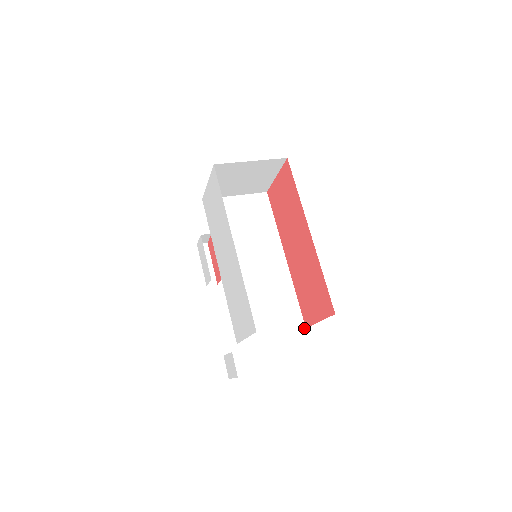
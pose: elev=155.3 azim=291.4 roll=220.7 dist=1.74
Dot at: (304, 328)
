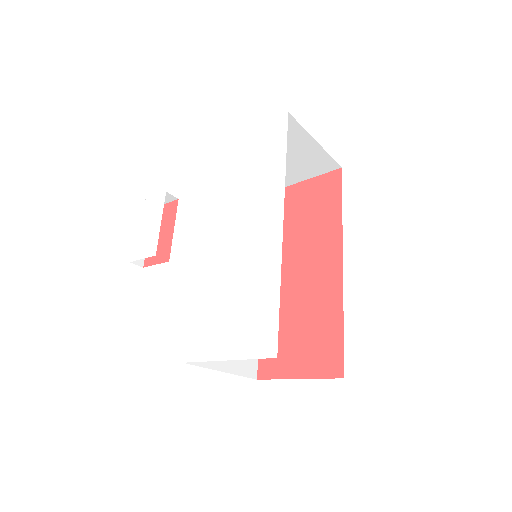
Dot at: (255, 378)
